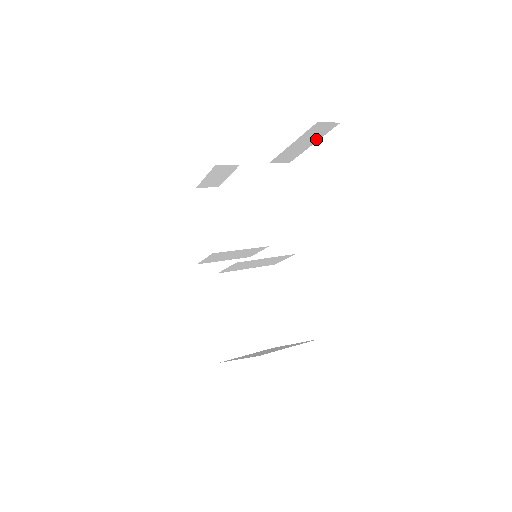
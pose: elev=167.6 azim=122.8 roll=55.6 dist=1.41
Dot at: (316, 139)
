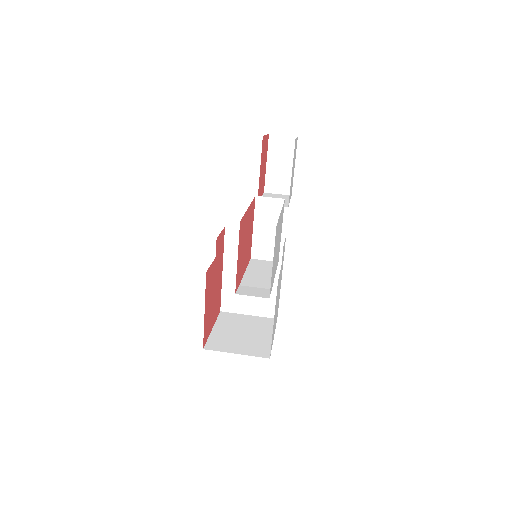
Dot at: occluded
